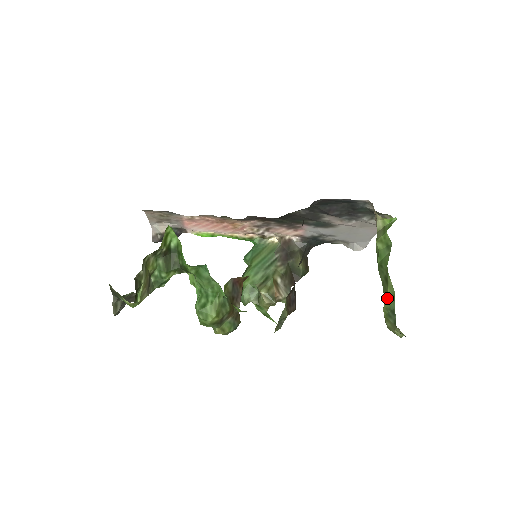
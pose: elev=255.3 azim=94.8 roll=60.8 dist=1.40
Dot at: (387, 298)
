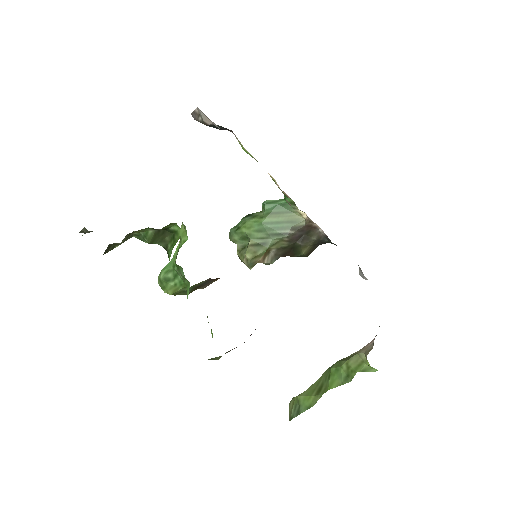
Dot at: (307, 398)
